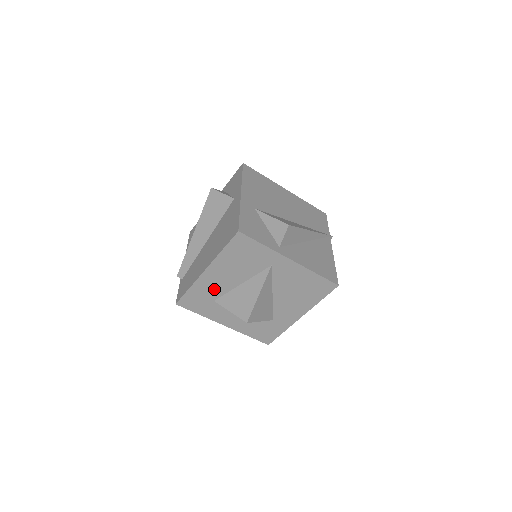
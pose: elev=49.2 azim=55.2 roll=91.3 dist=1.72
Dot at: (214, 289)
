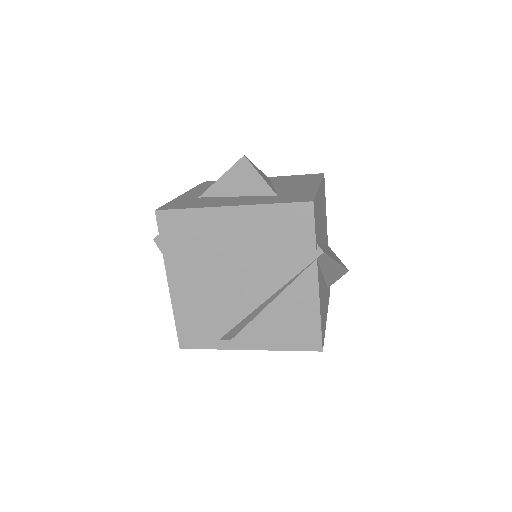
Dot at: occluded
